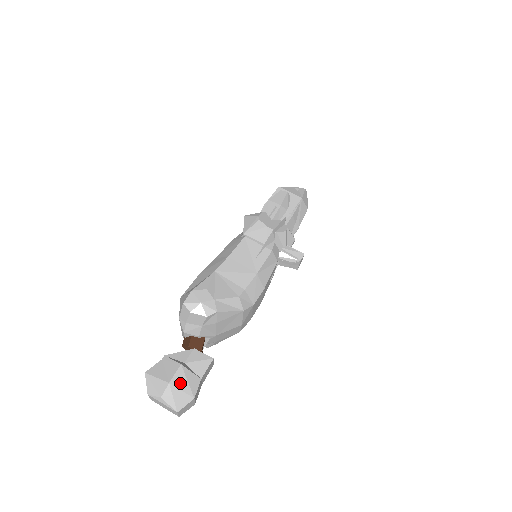
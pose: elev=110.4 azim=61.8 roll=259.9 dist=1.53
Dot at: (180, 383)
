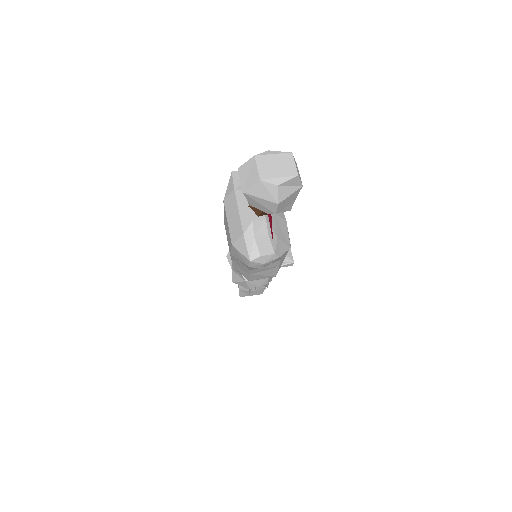
Dot at: occluded
